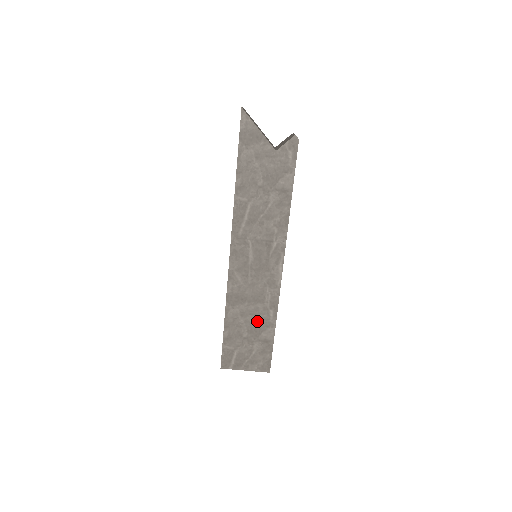
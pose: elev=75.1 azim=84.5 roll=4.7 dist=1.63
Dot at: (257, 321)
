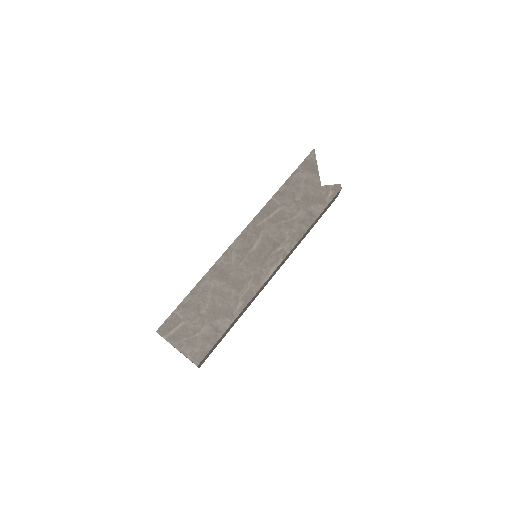
Dot at: (222, 305)
